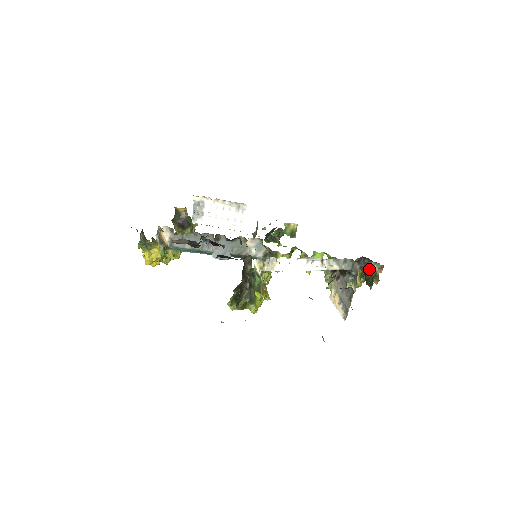
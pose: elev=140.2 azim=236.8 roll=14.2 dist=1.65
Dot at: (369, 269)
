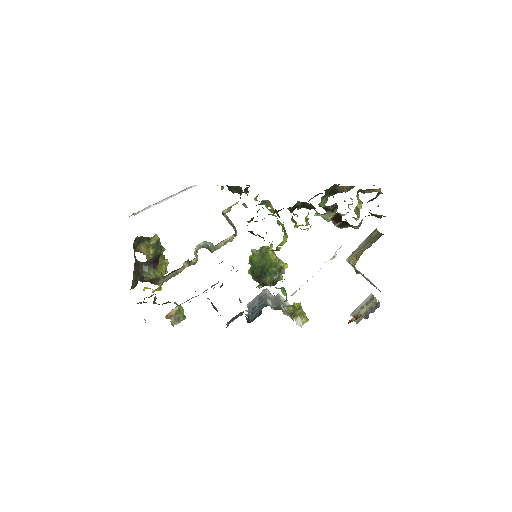
Dot at: occluded
